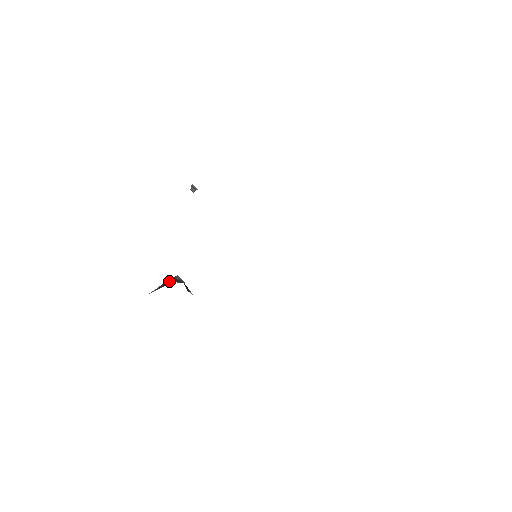
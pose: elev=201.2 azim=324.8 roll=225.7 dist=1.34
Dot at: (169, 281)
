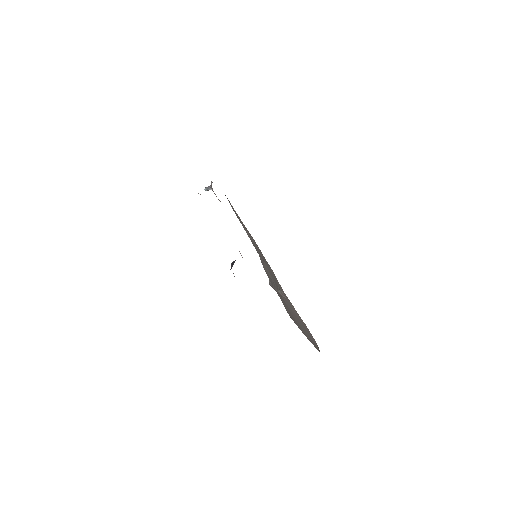
Dot at: (233, 263)
